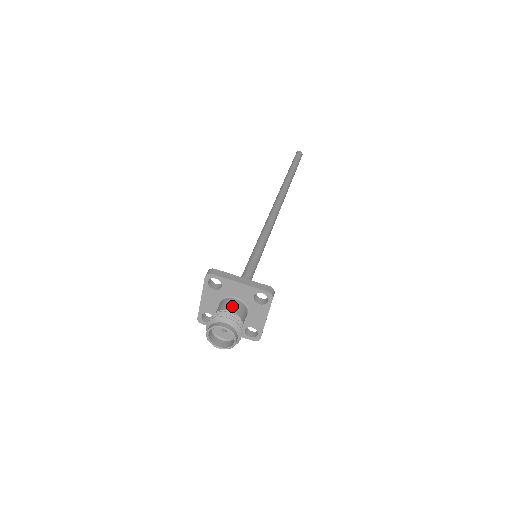
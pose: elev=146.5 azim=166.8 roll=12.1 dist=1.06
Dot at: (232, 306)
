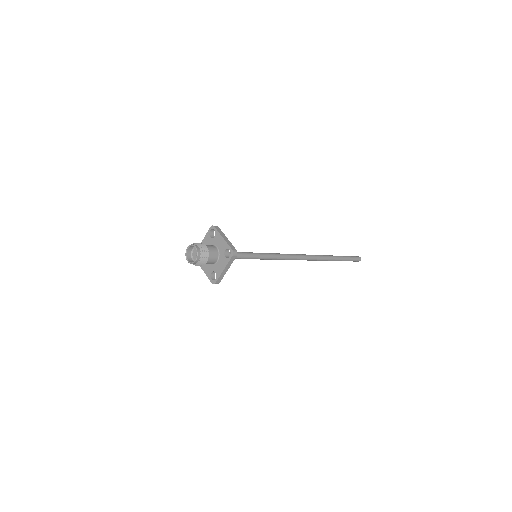
Dot at: occluded
